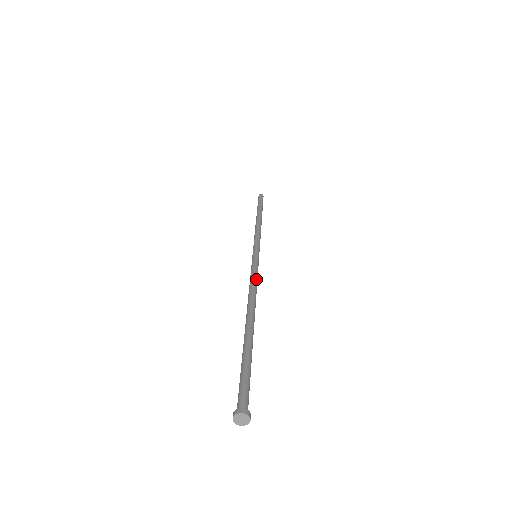
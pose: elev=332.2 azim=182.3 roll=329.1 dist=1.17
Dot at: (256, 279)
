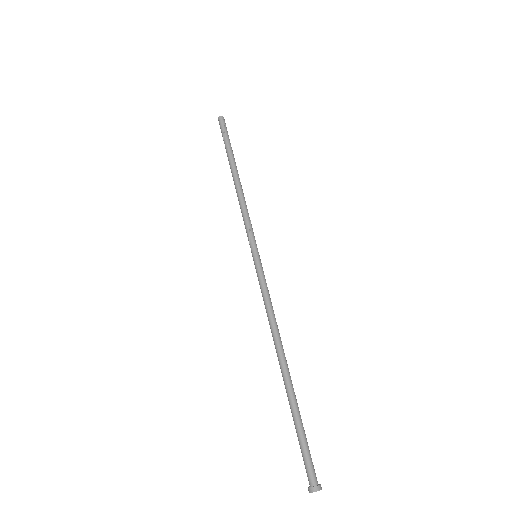
Dot at: occluded
